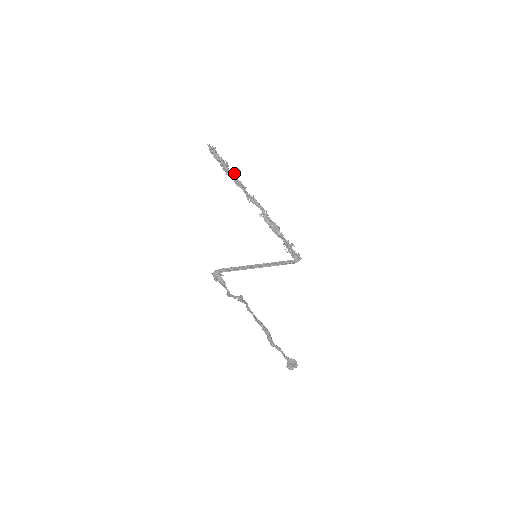
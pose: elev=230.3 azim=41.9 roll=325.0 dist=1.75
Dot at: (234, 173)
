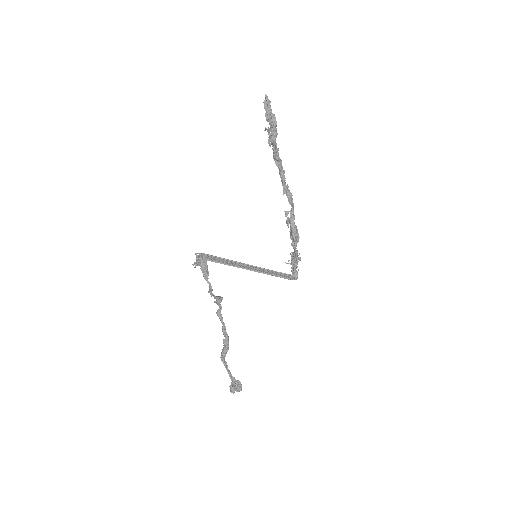
Dot at: occluded
